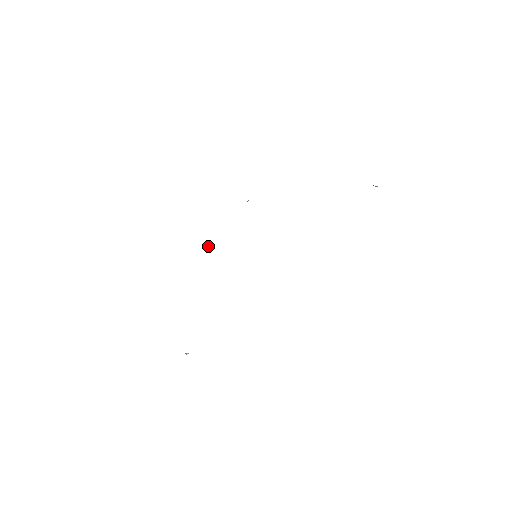
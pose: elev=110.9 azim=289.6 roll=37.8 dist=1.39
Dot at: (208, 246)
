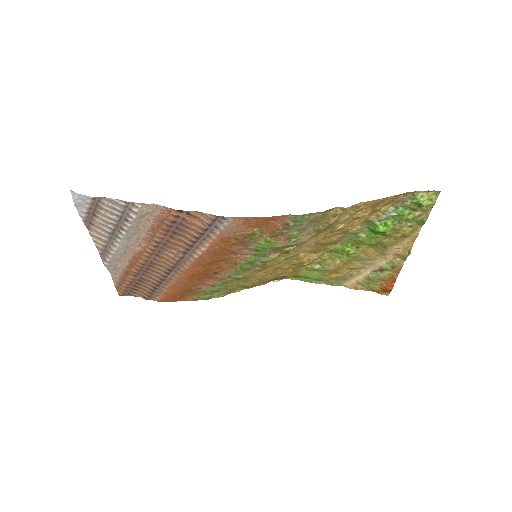
Dot at: (214, 294)
